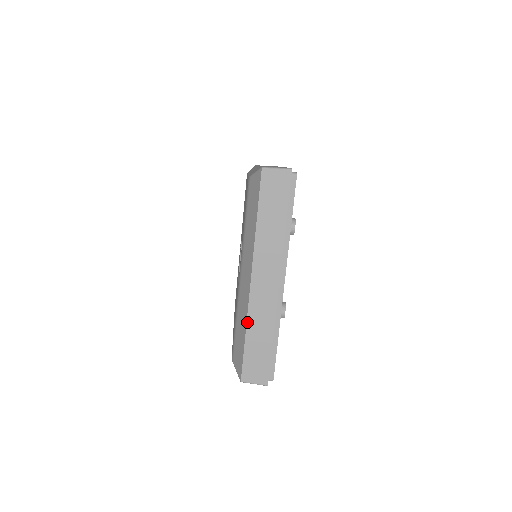
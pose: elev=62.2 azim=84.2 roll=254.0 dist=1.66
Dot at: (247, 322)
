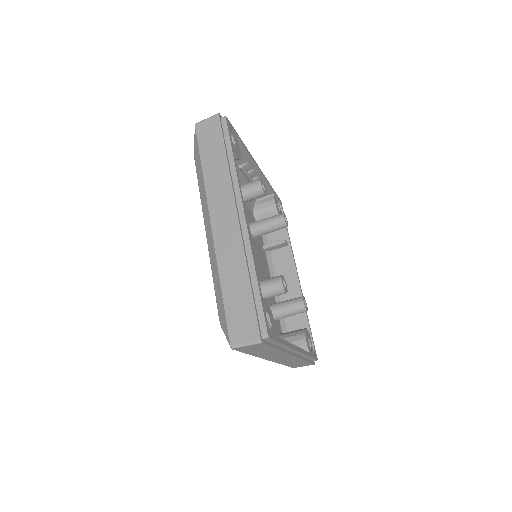
Dot at: occluded
